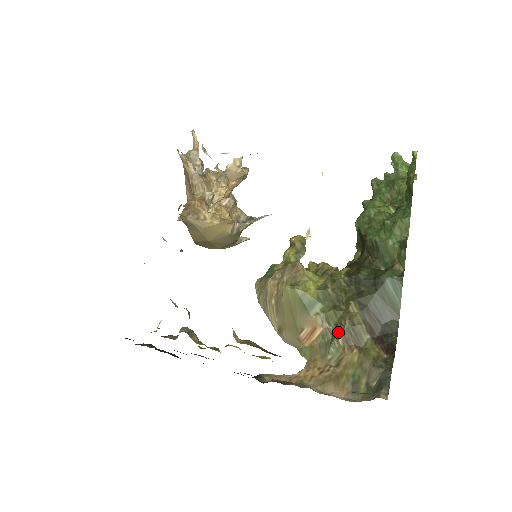
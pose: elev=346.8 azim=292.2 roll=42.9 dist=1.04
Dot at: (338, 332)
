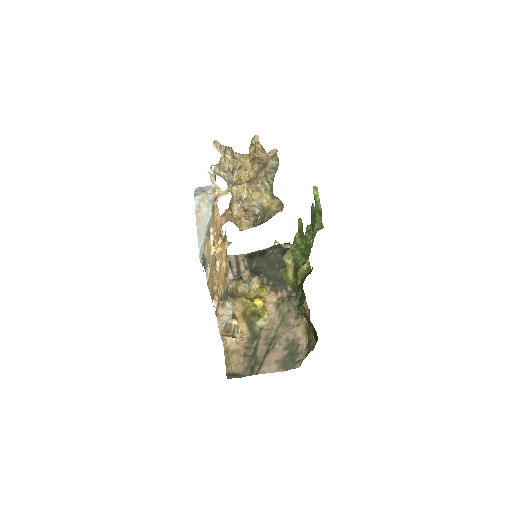
Dot at: occluded
